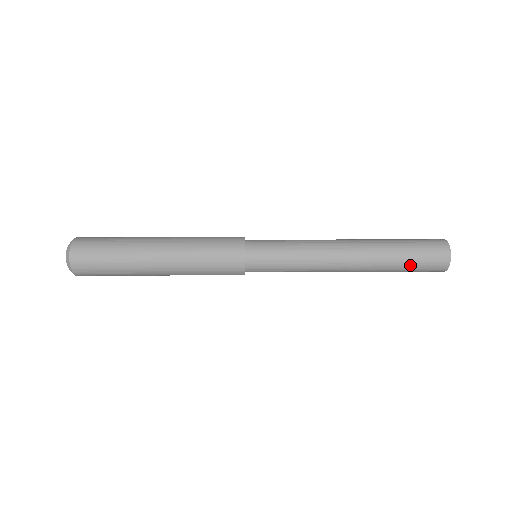
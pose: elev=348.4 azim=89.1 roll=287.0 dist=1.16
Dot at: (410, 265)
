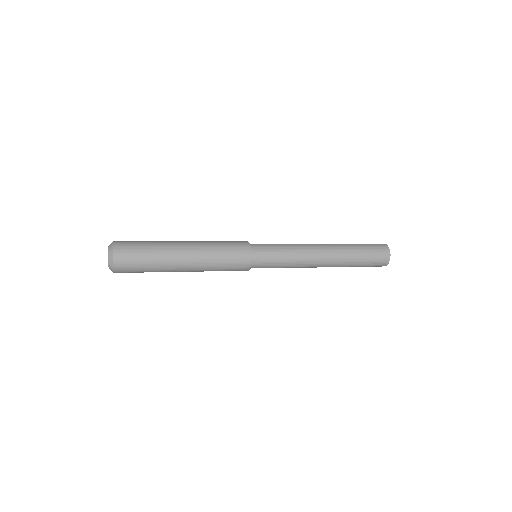
Dot at: (364, 262)
